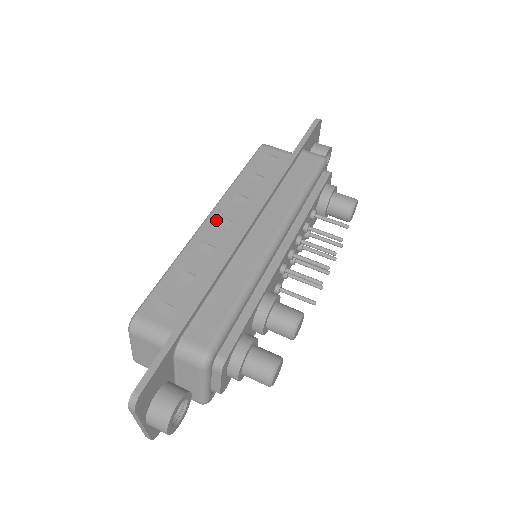
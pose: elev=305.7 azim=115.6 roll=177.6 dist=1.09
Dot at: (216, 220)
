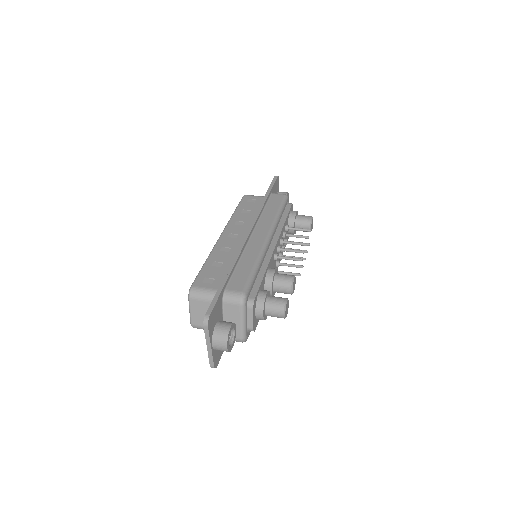
Dot at: (227, 235)
